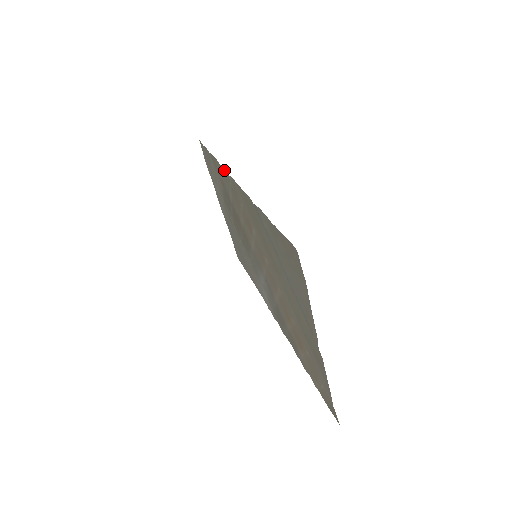
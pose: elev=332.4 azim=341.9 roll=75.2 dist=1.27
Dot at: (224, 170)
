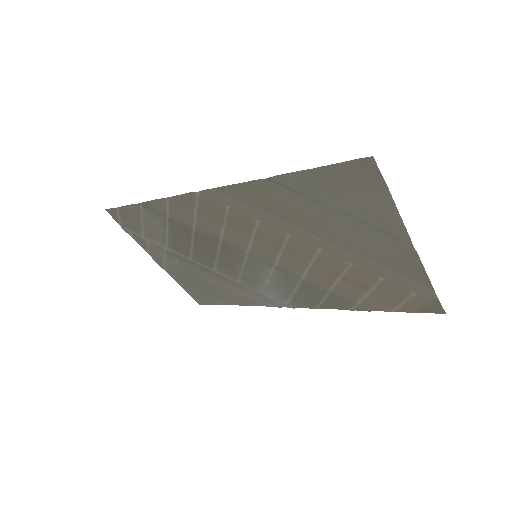
Dot at: (180, 197)
